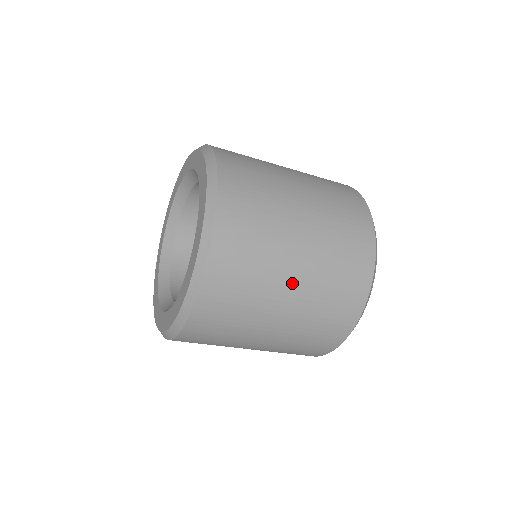
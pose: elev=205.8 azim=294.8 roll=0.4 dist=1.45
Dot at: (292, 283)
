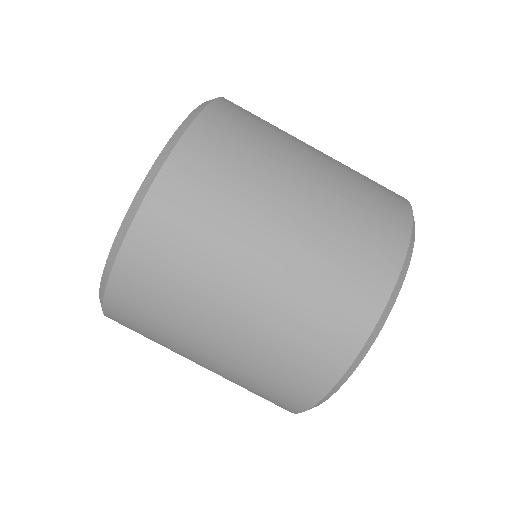
Dot at: (288, 208)
